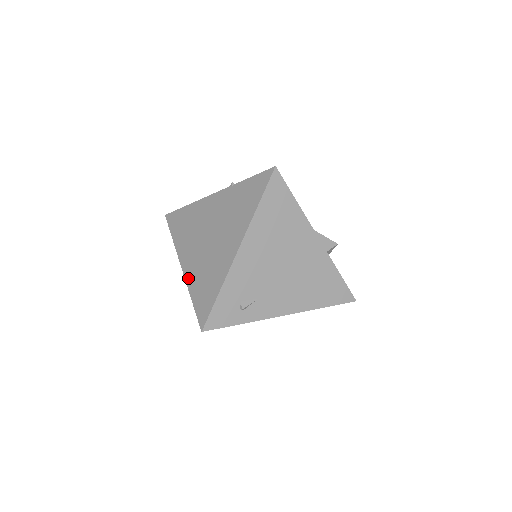
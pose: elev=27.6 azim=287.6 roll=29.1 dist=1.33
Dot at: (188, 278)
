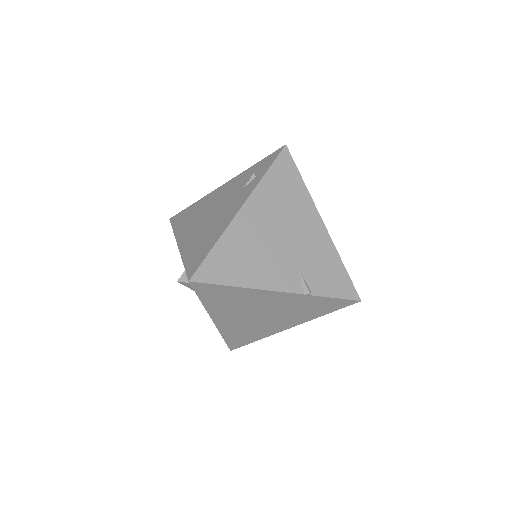
Dot at: (222, 329)
